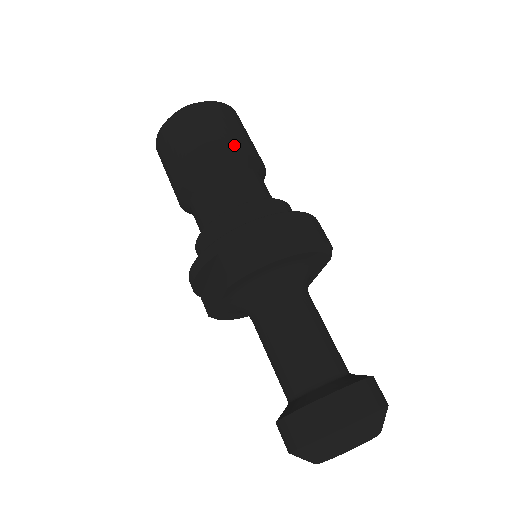
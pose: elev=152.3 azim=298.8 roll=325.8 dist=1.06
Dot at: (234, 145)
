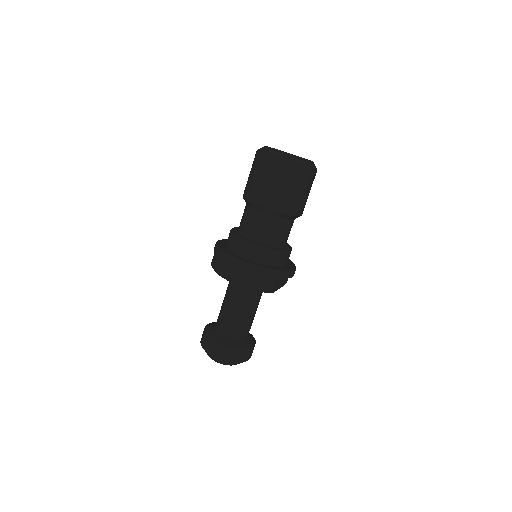
Dot at: (267, 200)
